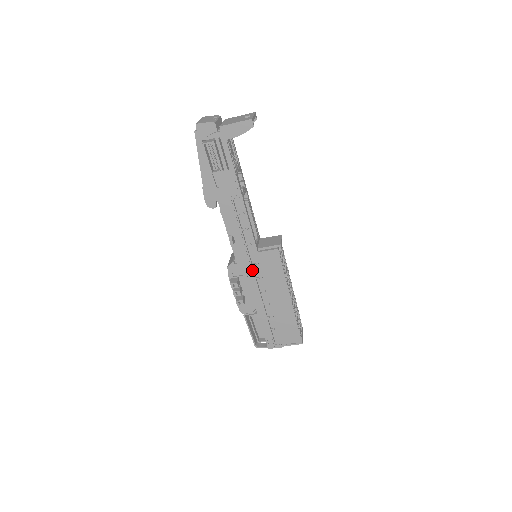
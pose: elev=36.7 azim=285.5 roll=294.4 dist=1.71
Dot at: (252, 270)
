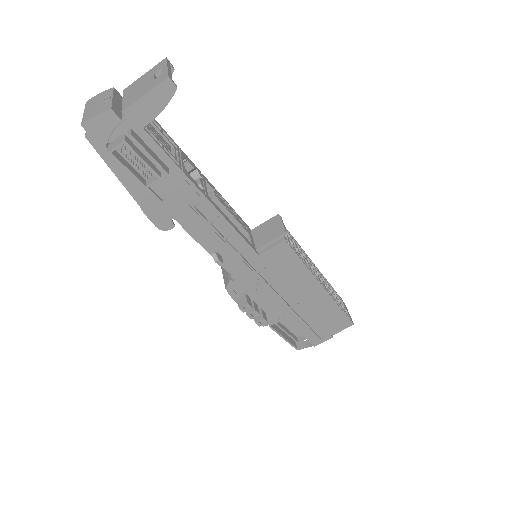
Dot at: (260, 278)
